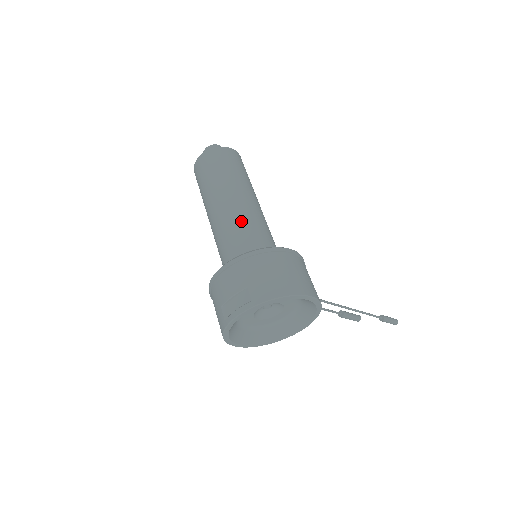
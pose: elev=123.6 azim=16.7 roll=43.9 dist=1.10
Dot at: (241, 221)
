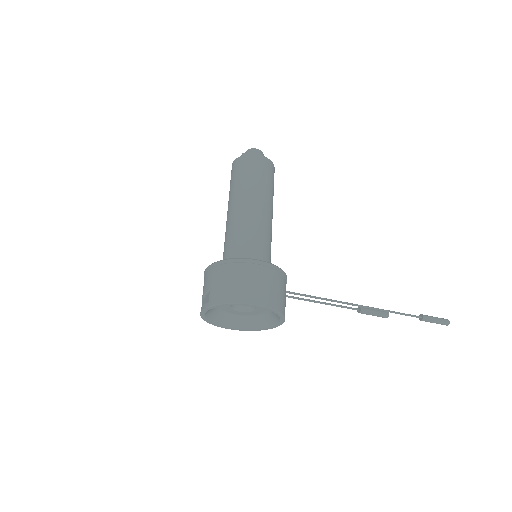
Dot at: (236, 228)
